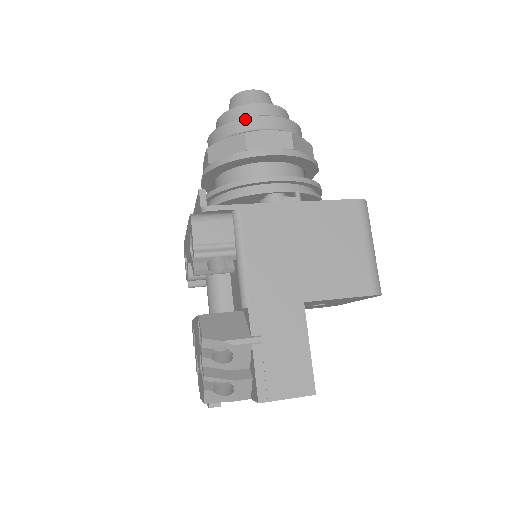
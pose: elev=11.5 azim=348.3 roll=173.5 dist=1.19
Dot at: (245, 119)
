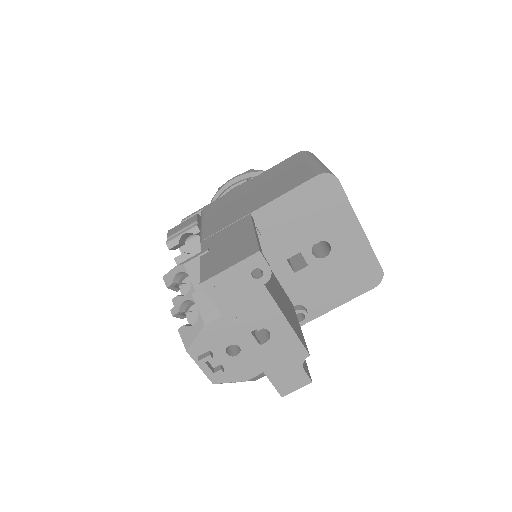
Dot at: occluded
